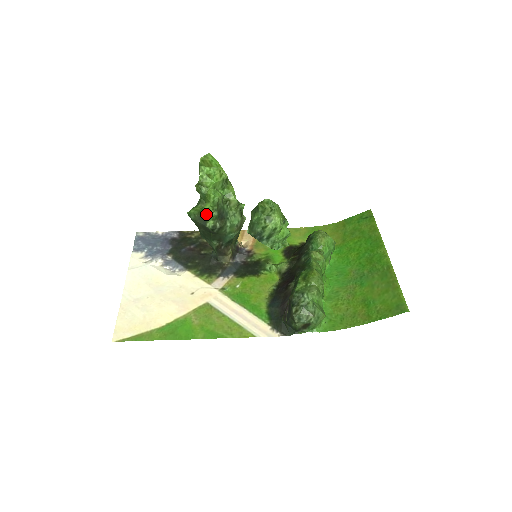
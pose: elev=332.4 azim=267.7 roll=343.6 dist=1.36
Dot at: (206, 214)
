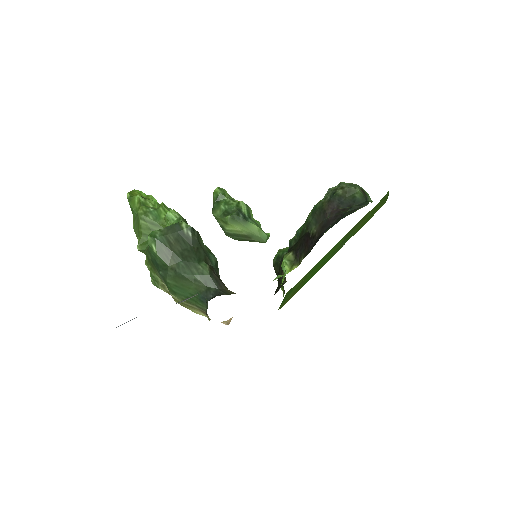
Dot at: (172, 222)
